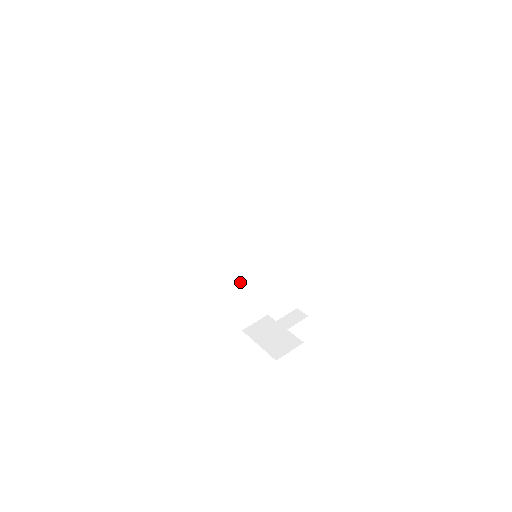
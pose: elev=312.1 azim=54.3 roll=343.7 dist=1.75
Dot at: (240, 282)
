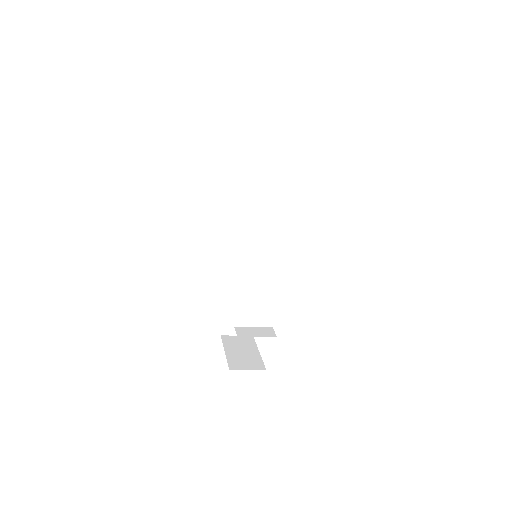
Dot at: (239, 285)
